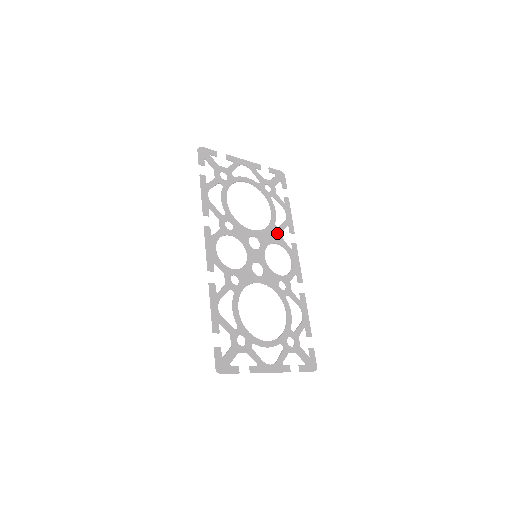
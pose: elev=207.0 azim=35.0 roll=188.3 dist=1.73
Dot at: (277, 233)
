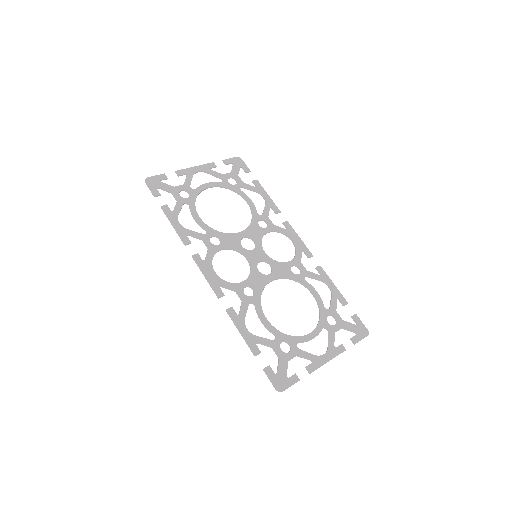
Dot at: (264, 221)
